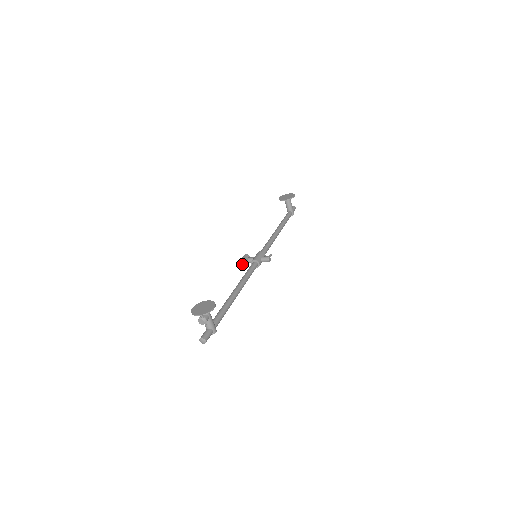
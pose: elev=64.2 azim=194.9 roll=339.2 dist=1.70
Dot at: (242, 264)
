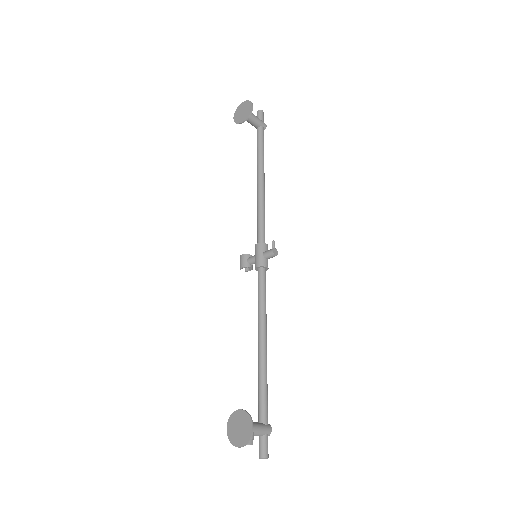
Dot at: (245, 269)
